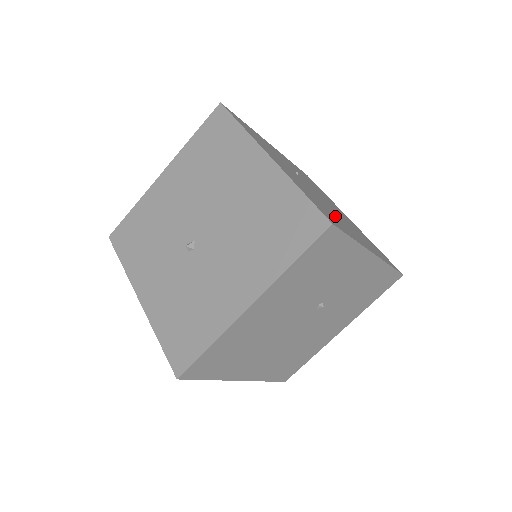
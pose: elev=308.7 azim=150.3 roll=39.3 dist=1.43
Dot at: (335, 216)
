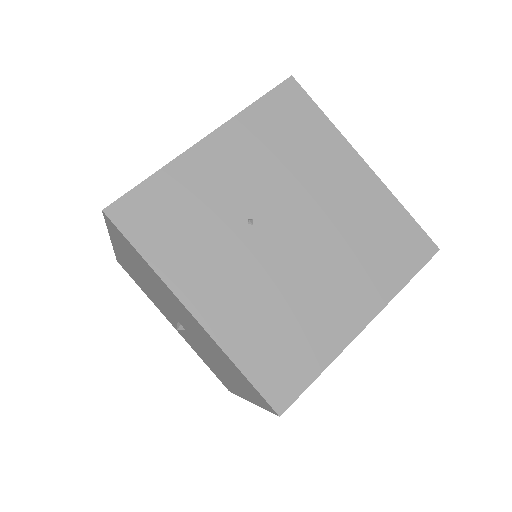
Dot at: (305, 310)
